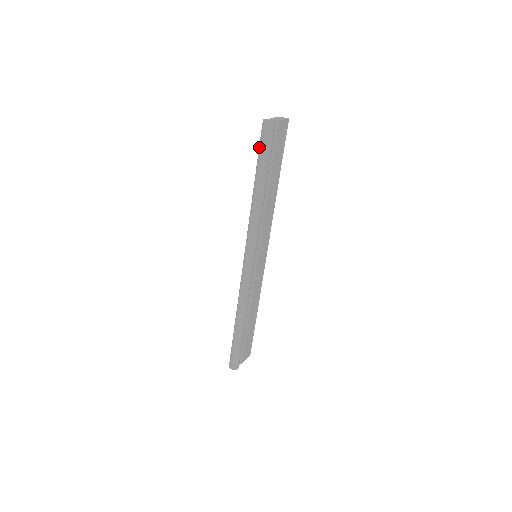
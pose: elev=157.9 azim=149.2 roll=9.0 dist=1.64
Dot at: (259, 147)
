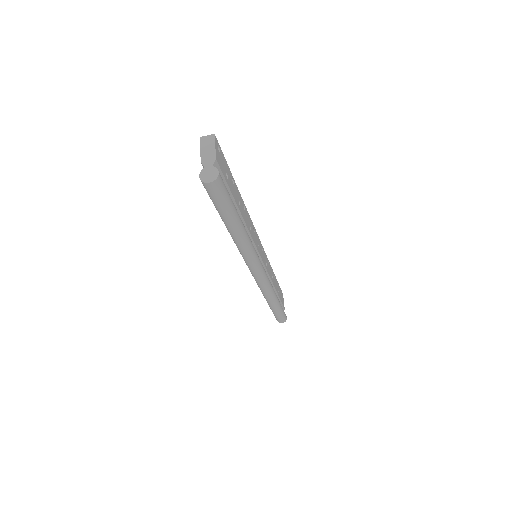
Dot at: (214, 204)
